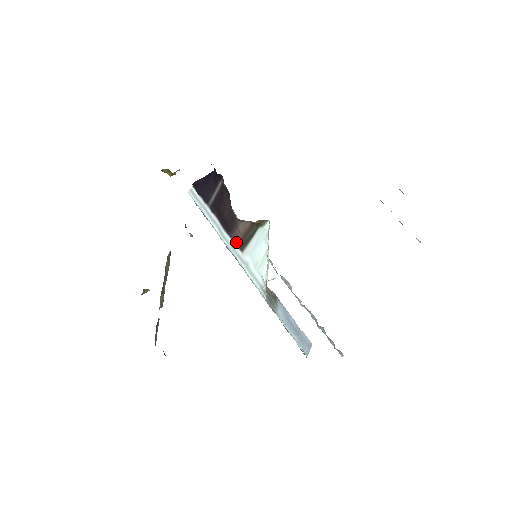
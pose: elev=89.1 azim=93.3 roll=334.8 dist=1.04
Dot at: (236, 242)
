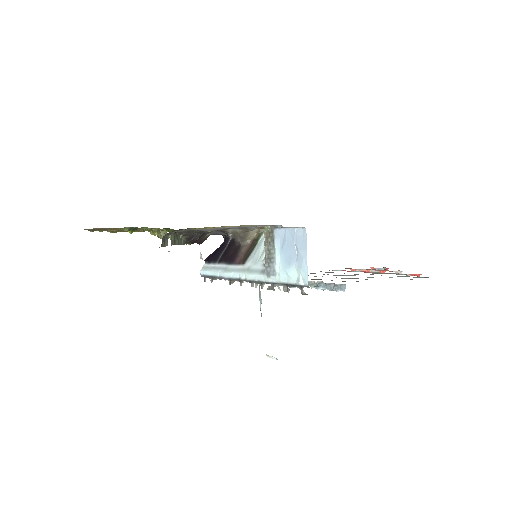
Dot at: (239, 262)
